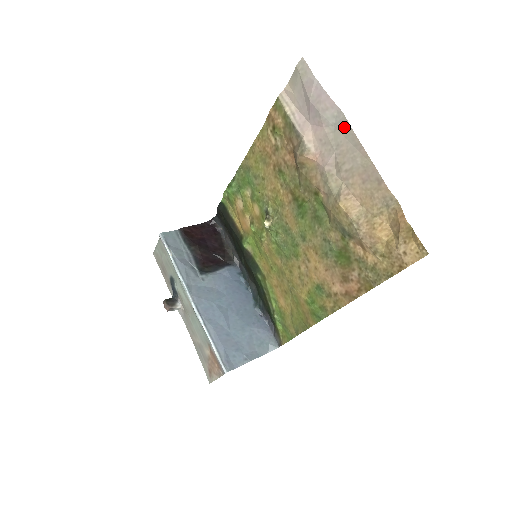
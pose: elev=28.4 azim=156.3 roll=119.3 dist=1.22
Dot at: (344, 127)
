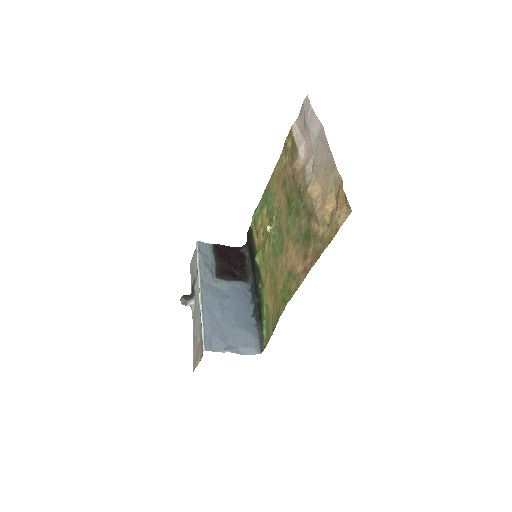
Dot at: (322, 135)
